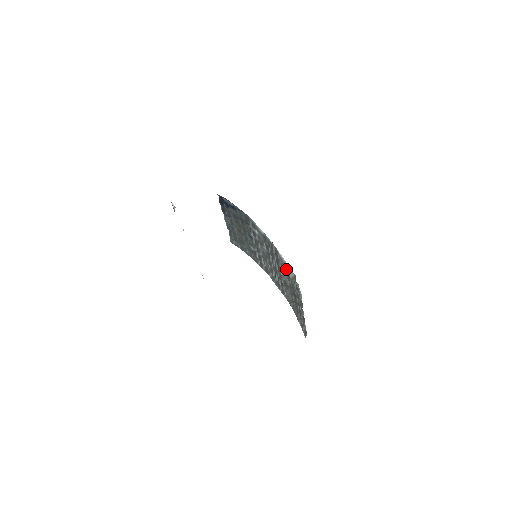
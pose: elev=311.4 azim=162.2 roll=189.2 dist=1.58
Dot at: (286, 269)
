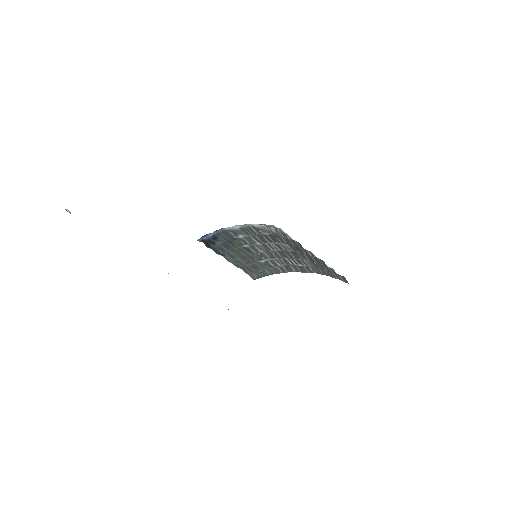
Dot at: (269, 232)
